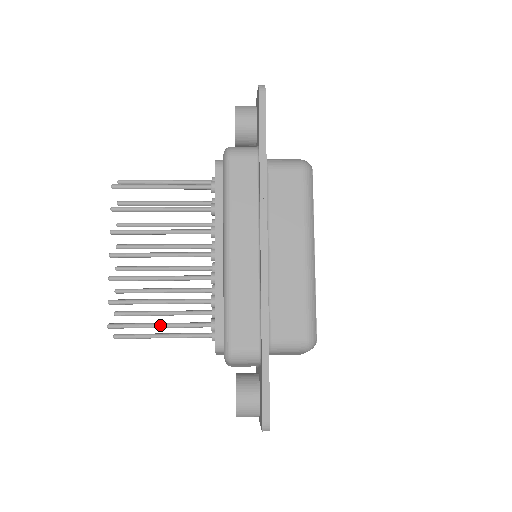
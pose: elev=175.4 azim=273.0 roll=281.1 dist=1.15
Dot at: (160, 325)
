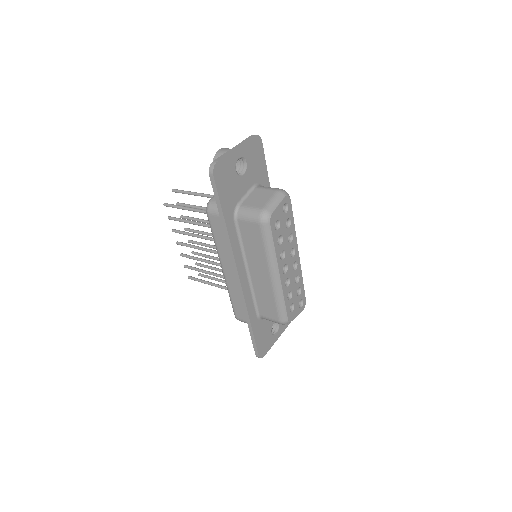
Dot at: occluded
